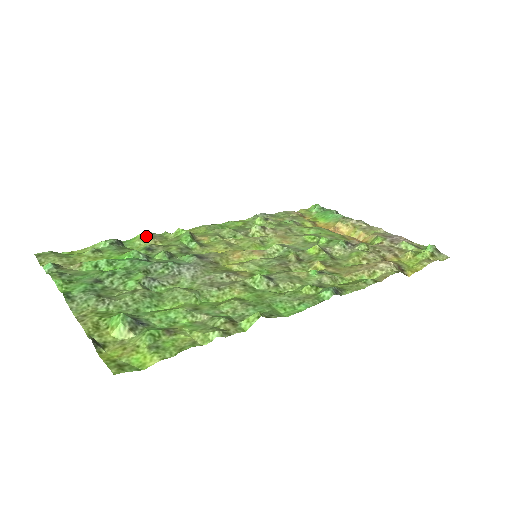
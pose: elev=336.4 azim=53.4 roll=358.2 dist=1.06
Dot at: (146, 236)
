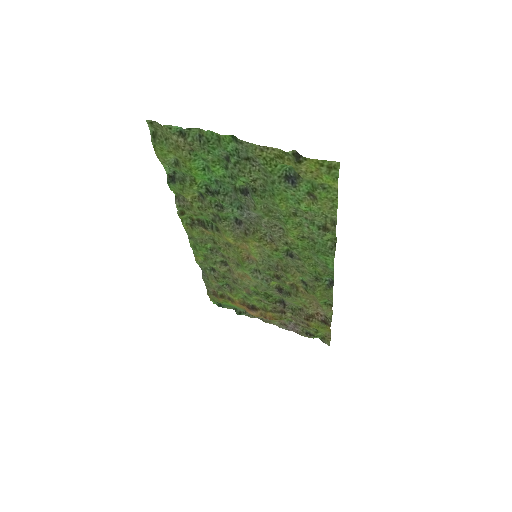
Dot at: (181, 195)
